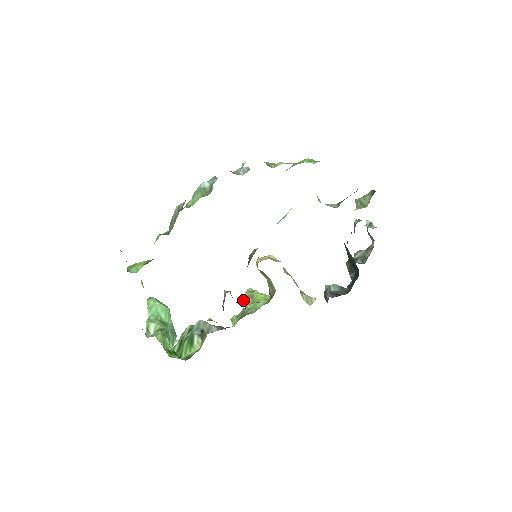
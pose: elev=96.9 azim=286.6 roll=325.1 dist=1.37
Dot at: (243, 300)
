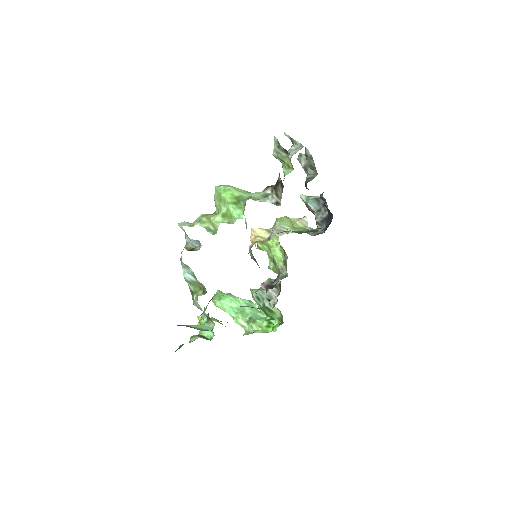
Dot at: (259, 247)
